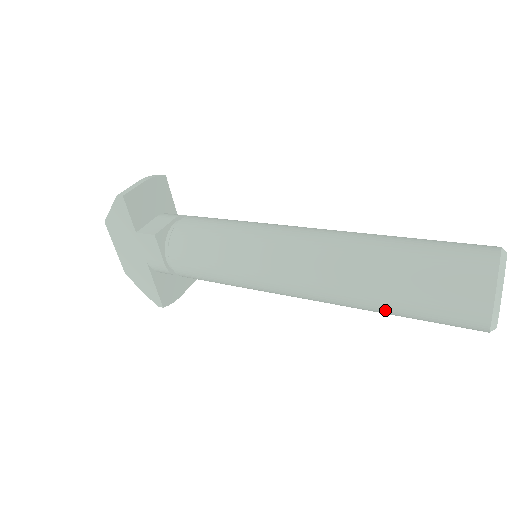
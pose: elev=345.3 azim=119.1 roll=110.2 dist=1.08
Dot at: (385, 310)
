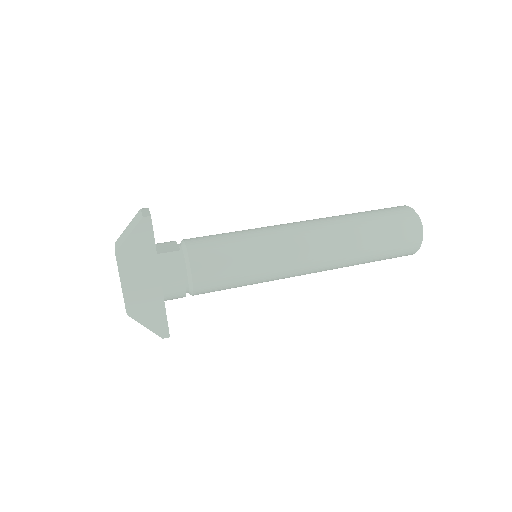
Dot at: (367, 256)
